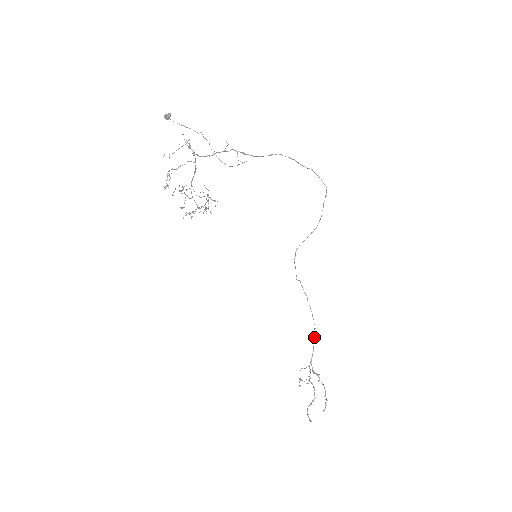
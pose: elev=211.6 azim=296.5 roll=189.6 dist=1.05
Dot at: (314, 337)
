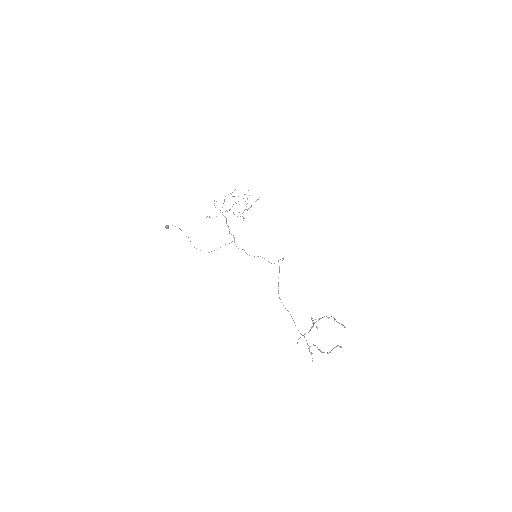
Dot at: (295, 325)
